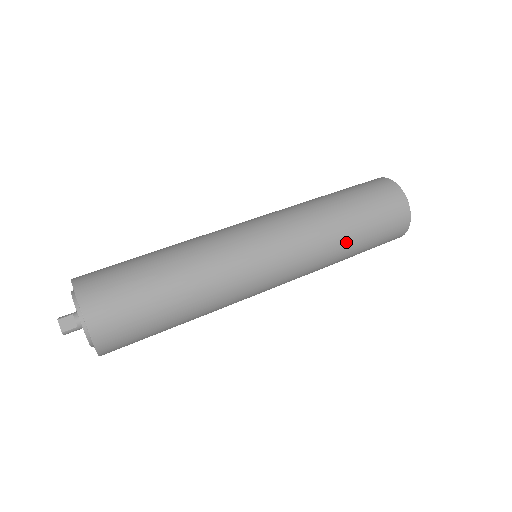
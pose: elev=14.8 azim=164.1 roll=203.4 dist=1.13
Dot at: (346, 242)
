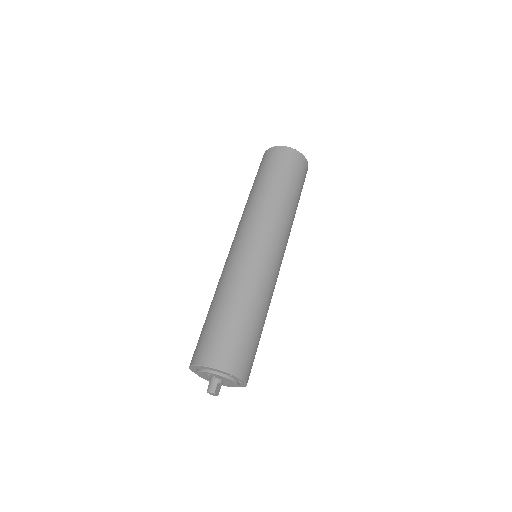
Dot at: occluded
